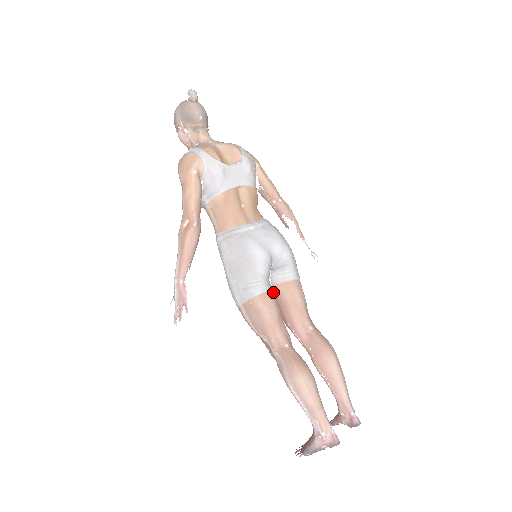
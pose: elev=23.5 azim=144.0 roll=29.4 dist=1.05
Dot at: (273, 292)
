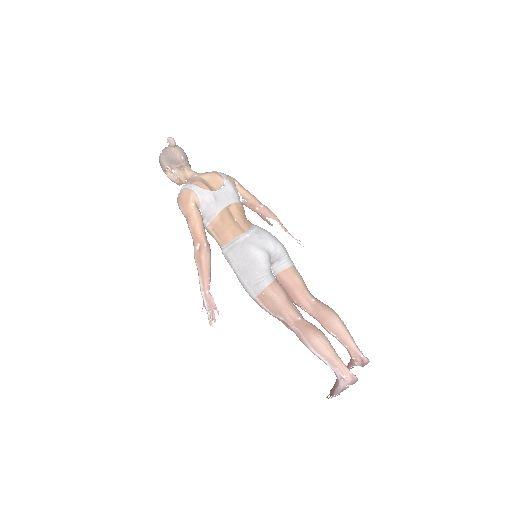
Dot at: (277, 281)
